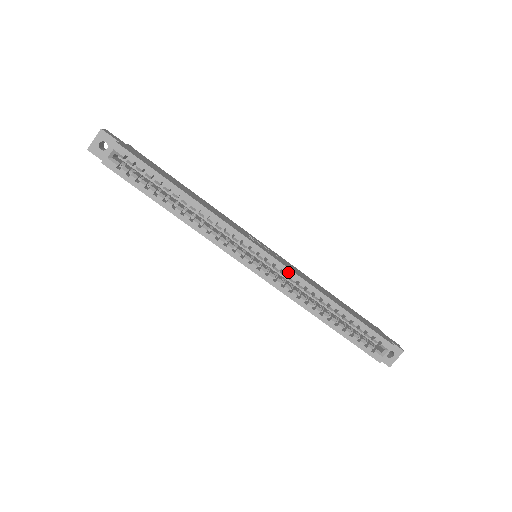
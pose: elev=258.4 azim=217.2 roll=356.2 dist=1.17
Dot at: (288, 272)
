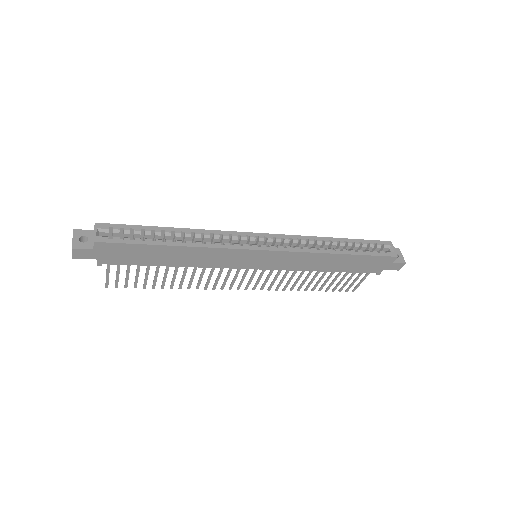
Dot at: (287, 237)
